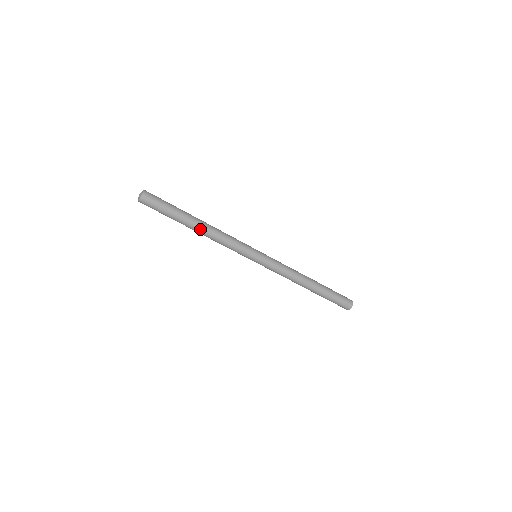
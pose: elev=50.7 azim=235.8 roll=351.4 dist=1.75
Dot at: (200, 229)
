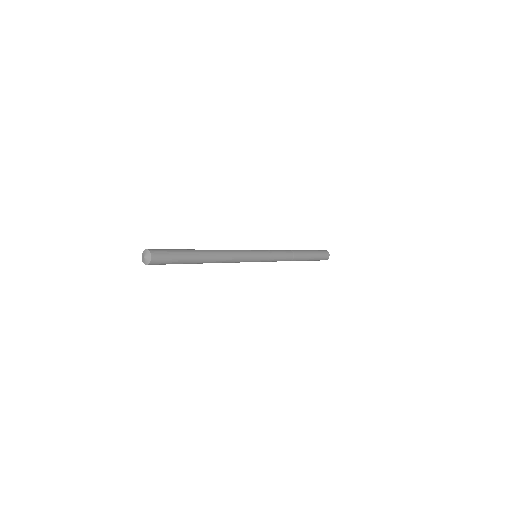
Dot at: (211, 260)
